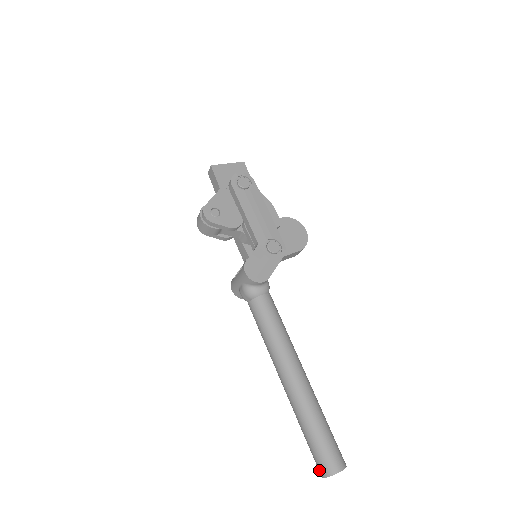
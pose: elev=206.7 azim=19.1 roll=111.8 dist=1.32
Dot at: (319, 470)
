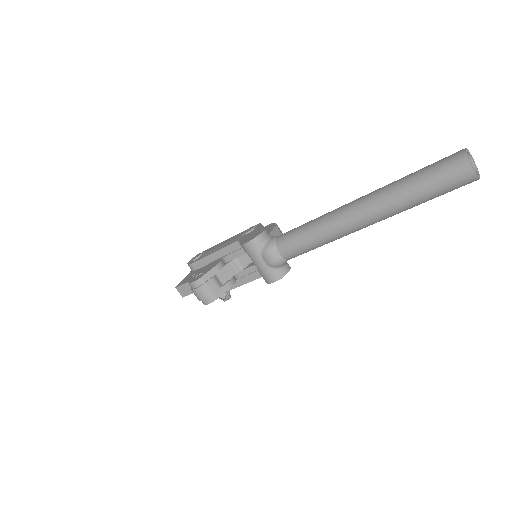
Dot at: (464, 176)
